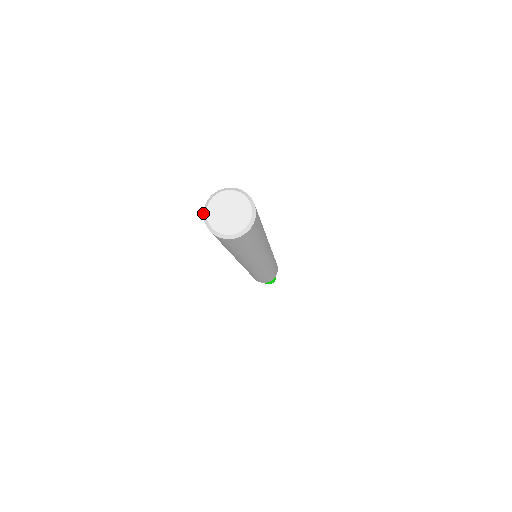
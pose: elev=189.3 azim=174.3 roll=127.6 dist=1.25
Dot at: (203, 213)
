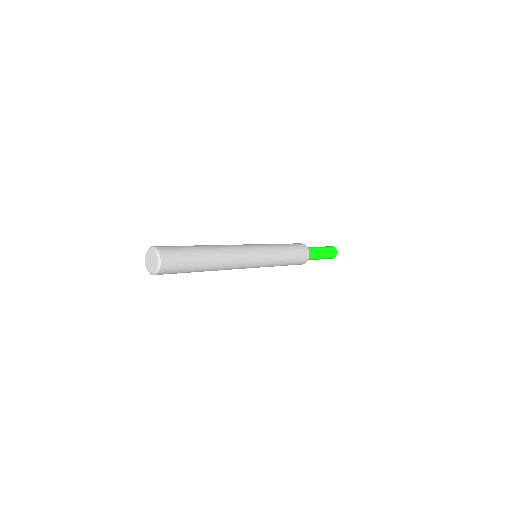
Dot at: (147, 269)
